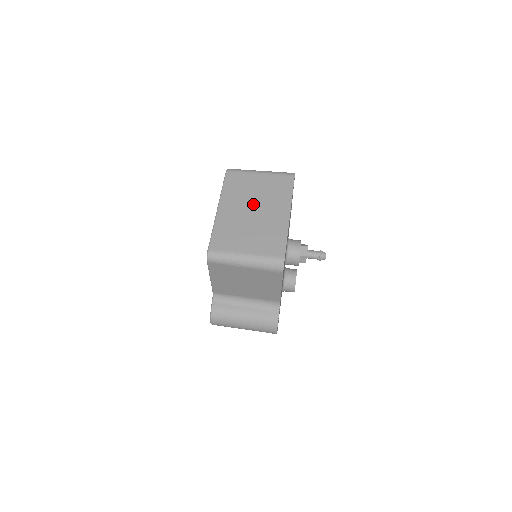
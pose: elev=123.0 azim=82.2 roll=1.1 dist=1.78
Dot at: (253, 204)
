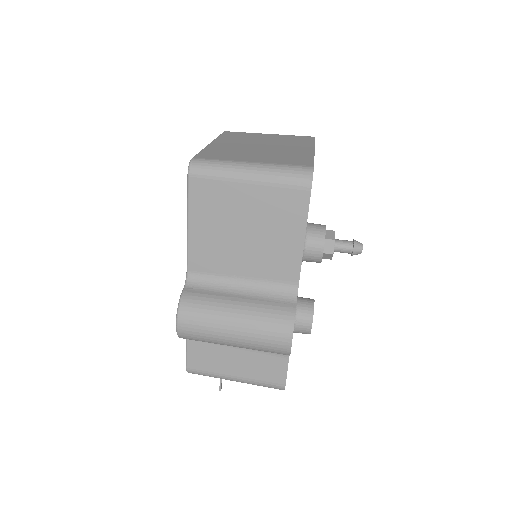
Dot at: (261, 143)
